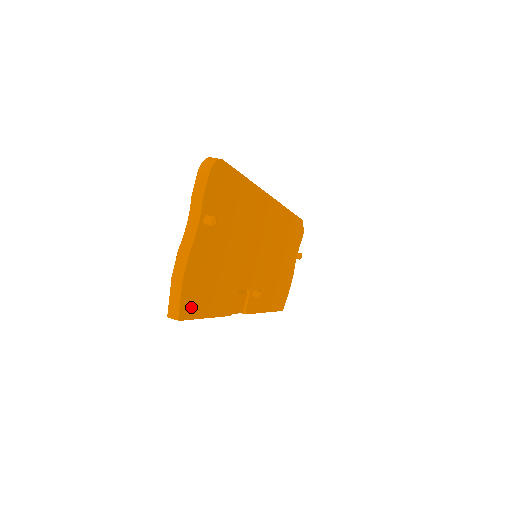
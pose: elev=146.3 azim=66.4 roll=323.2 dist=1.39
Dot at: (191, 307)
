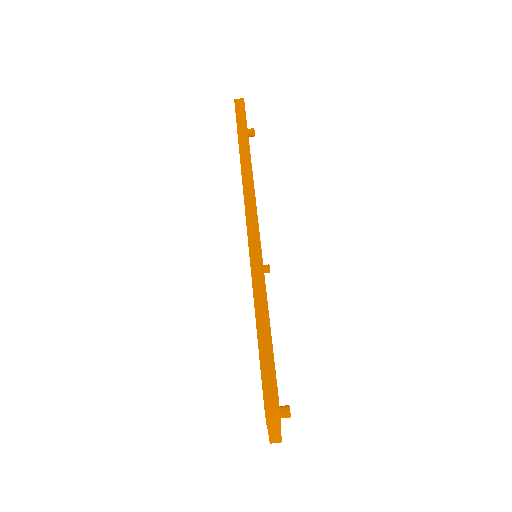
Dot at: occluded
